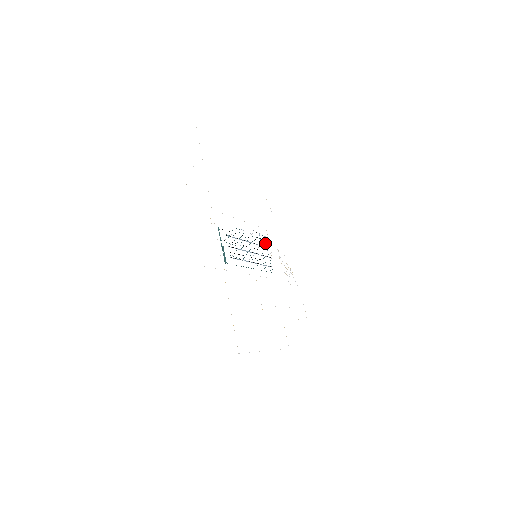
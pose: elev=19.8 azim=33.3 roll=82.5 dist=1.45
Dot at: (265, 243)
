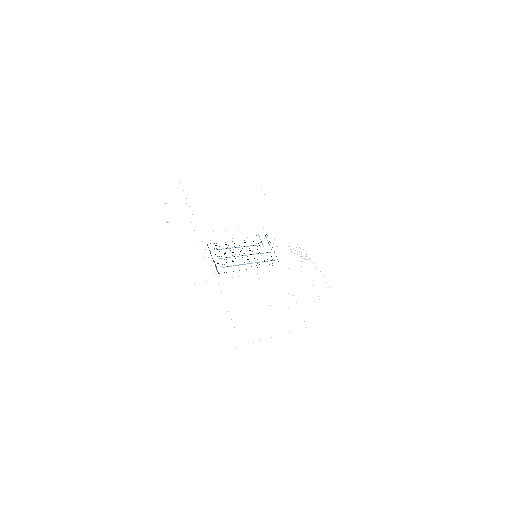
Dot at: occluded
